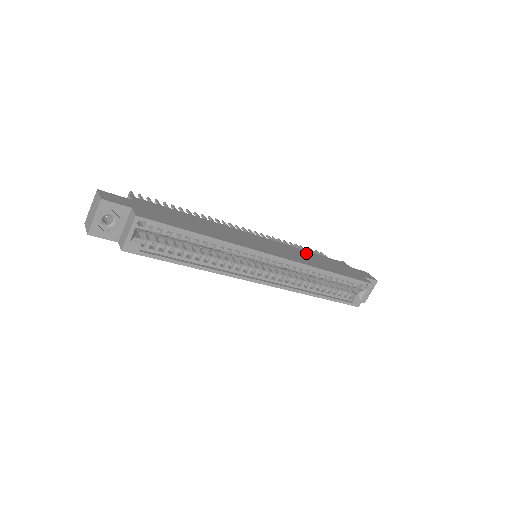
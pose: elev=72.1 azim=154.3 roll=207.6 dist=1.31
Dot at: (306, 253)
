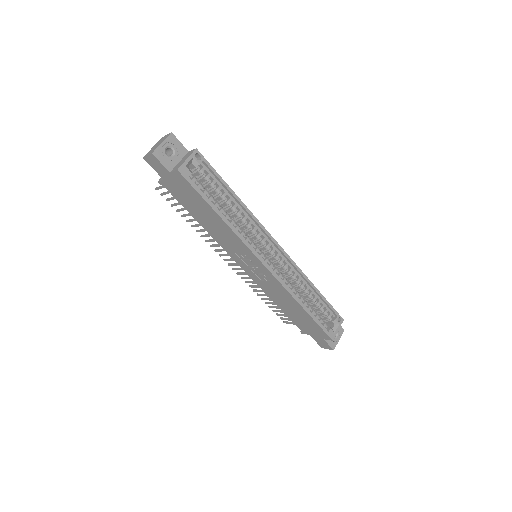
Dot at: occluded
